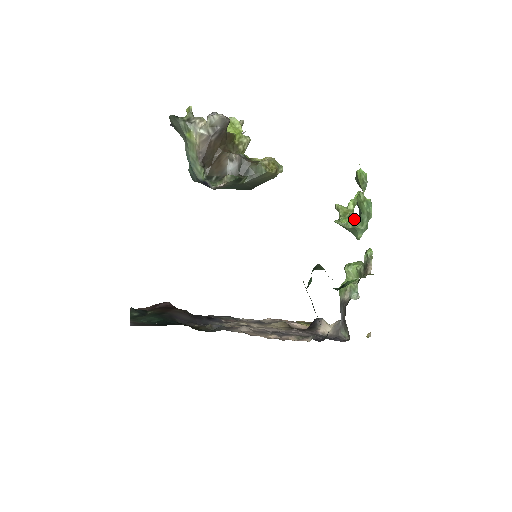
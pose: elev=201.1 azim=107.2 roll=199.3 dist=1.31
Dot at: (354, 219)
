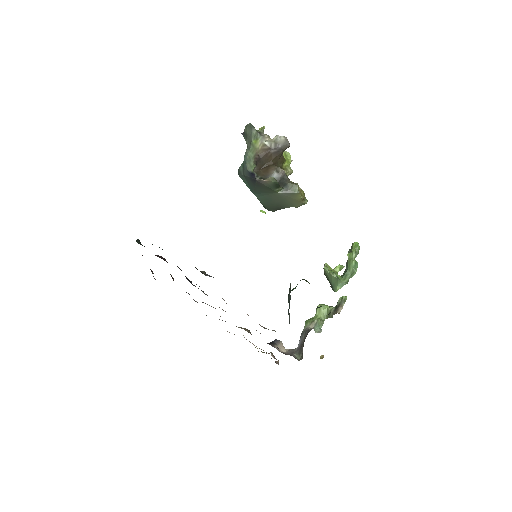
Dot at: (338, 275)
